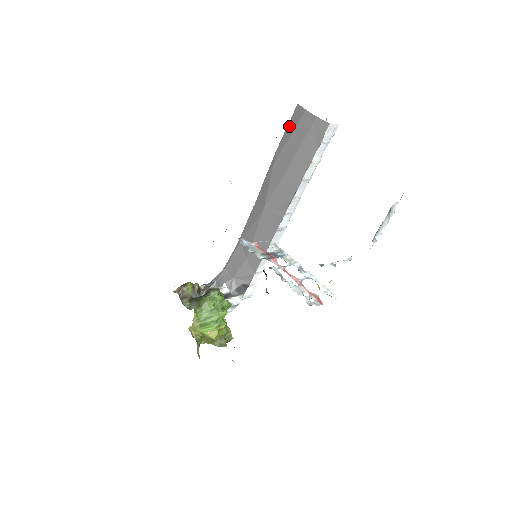
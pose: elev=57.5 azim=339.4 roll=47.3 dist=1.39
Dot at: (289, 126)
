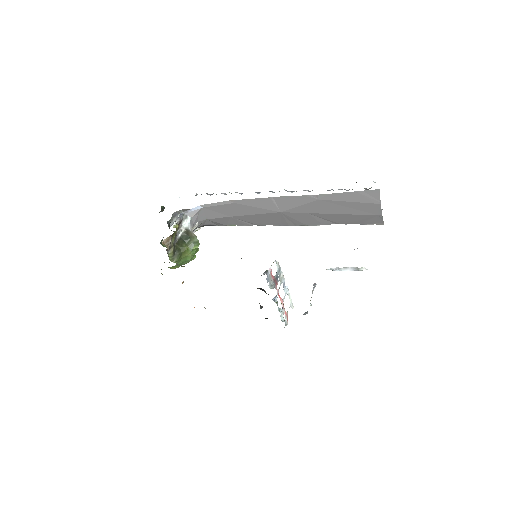
Dot at: (357, 194)
